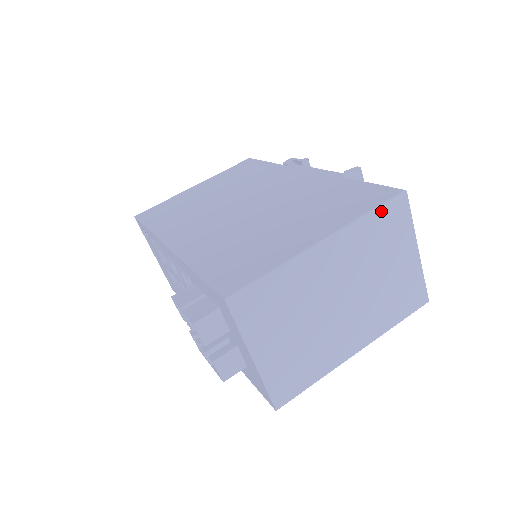
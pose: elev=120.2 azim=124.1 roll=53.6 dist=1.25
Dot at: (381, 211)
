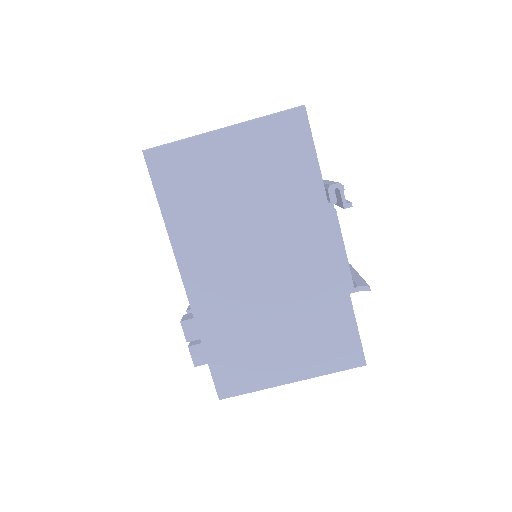
Dot at: (341, 370)
